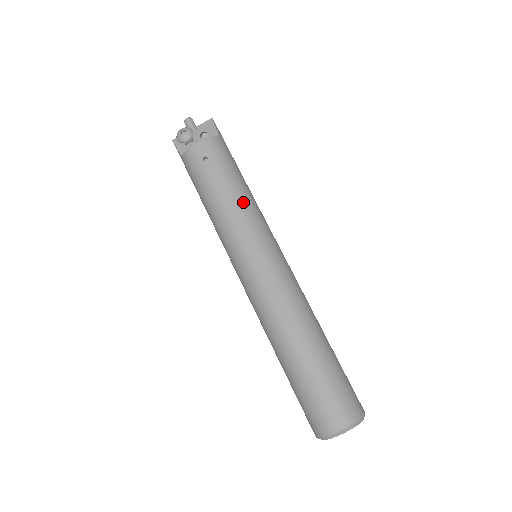
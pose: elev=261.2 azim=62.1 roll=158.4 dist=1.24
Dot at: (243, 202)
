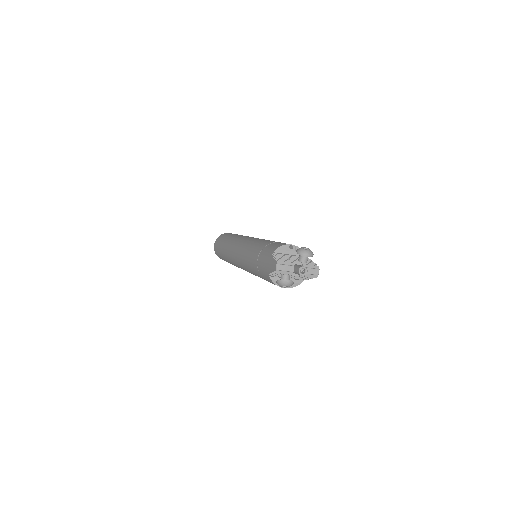
Dot at: occluded
